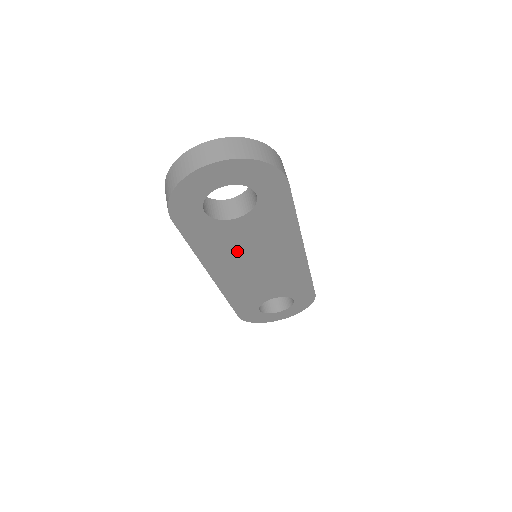
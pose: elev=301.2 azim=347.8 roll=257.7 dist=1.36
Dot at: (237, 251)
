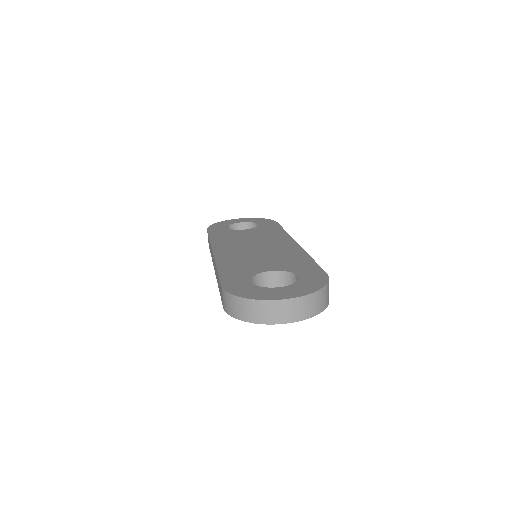
Dot at: occluded
